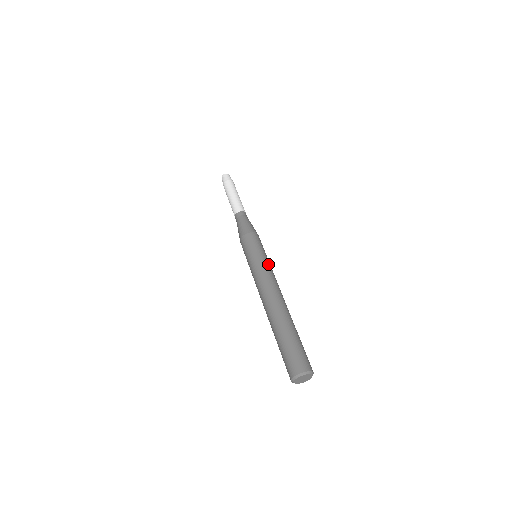
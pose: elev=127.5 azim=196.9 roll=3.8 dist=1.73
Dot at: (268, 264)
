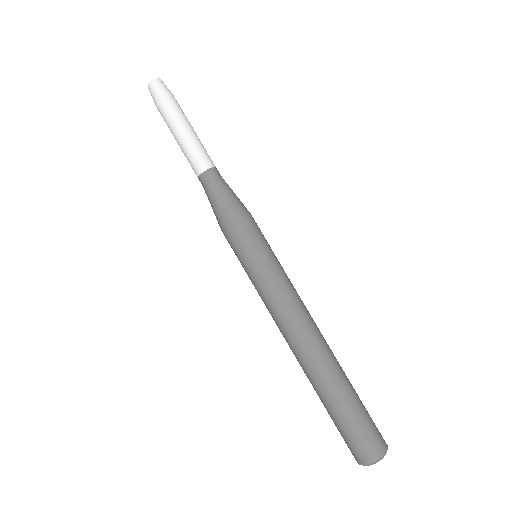
Dot at: (286, 274)
